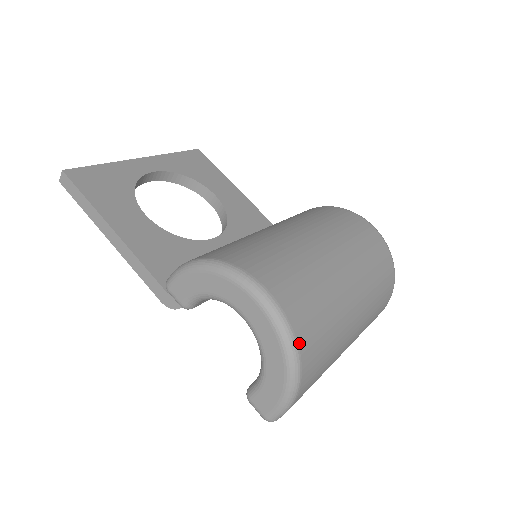
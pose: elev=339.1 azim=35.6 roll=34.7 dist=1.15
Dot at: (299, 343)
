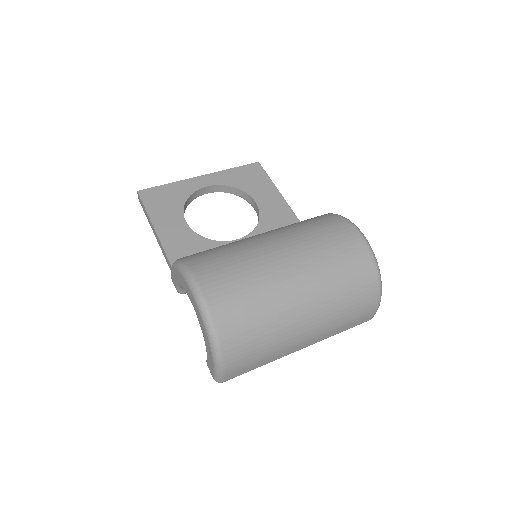
Dot at: (218, 327)
